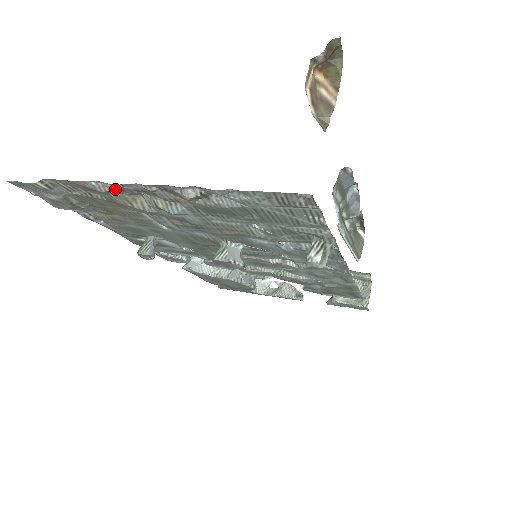
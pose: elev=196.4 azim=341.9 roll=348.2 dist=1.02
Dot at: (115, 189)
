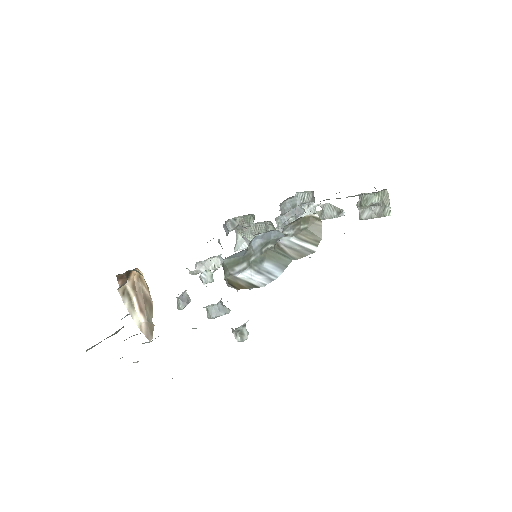
Dot at: occluded
